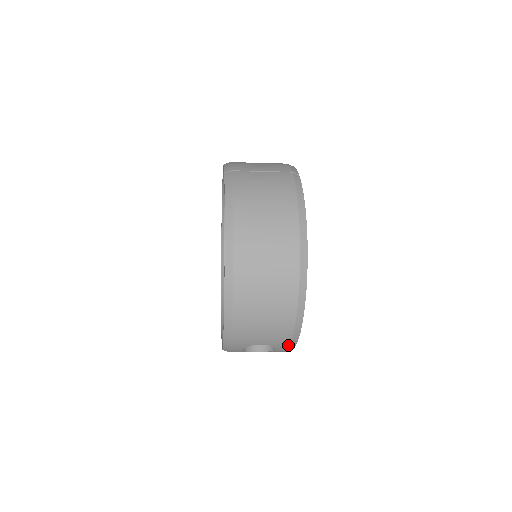
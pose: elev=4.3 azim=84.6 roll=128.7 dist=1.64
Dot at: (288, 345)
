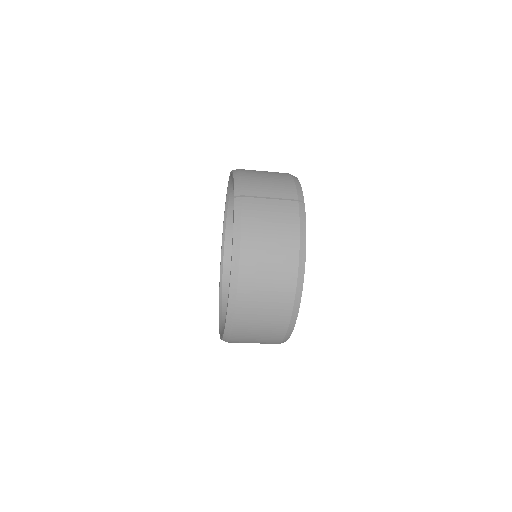
Dot at: occluded
